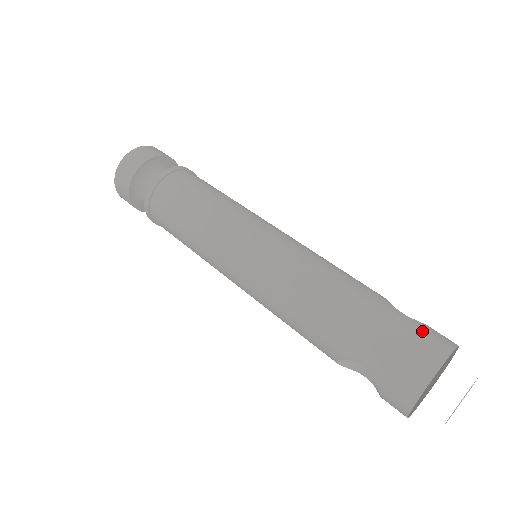
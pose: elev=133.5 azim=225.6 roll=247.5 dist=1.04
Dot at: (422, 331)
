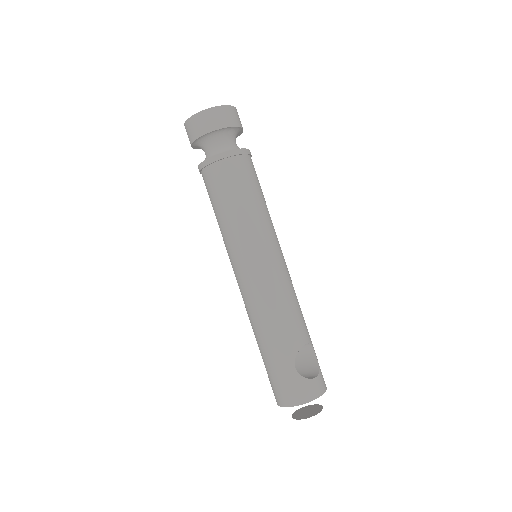
Dot at: (295, 385)
